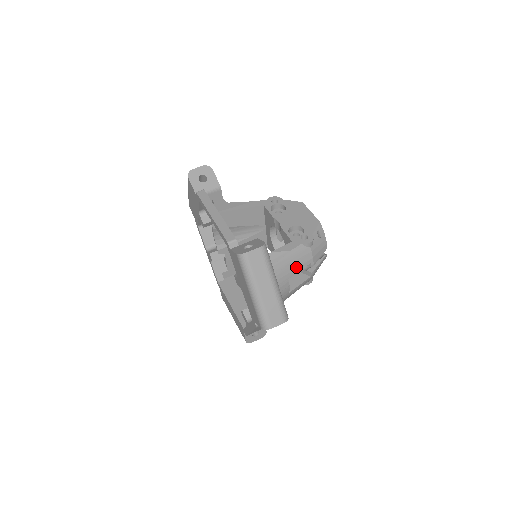
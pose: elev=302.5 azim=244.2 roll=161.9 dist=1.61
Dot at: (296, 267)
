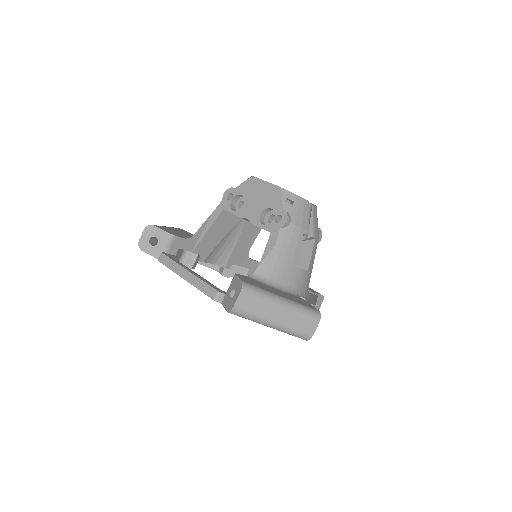
Dot at: (293, 252)
